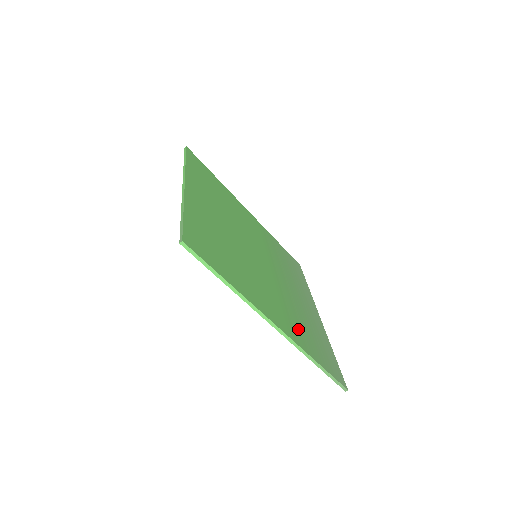
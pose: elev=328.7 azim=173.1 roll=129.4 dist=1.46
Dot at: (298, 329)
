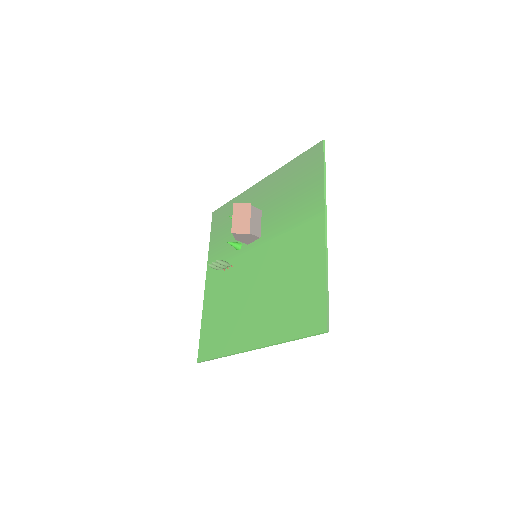
Dot at: (306, 271)
